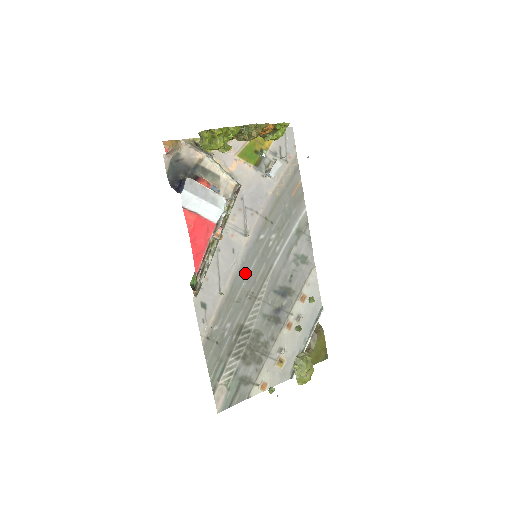
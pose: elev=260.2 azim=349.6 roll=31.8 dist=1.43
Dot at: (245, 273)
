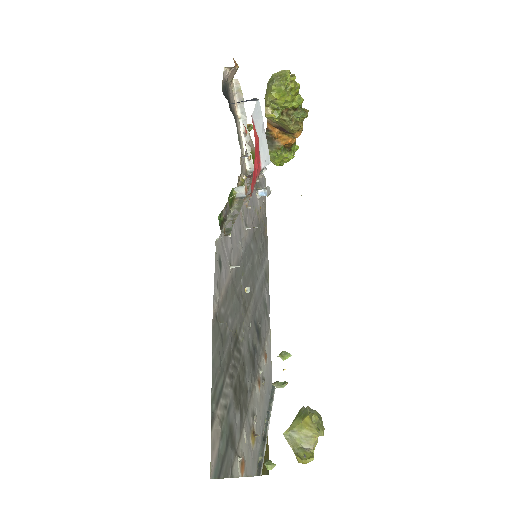
Dot at: (243, 269)
